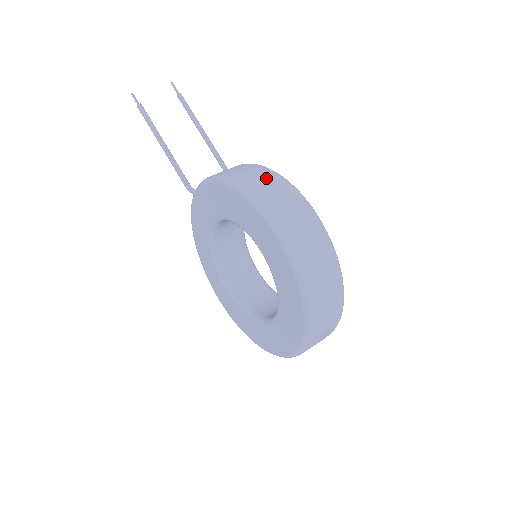
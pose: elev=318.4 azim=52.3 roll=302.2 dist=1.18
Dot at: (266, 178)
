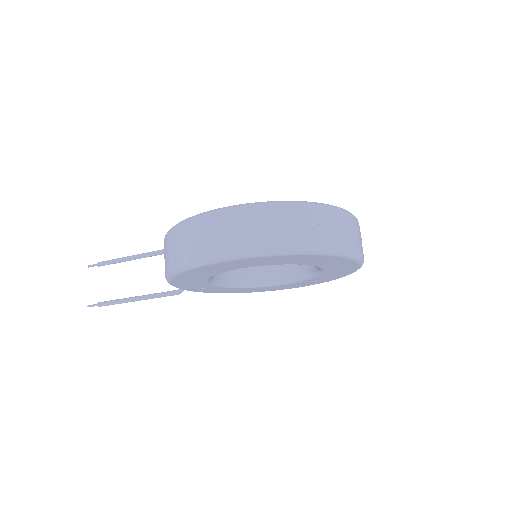
Dot at: (174, 242)
